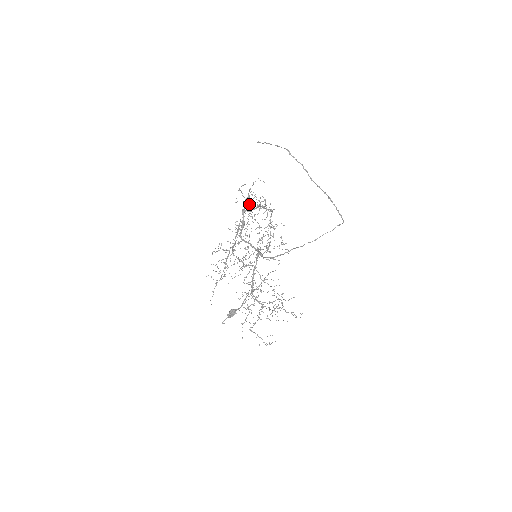
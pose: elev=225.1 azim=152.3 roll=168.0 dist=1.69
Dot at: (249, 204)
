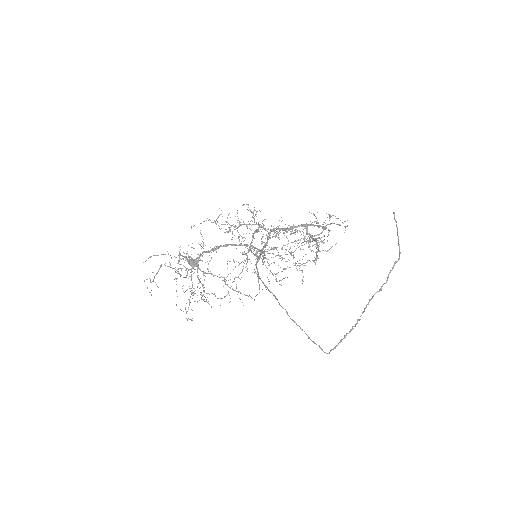
Dot at: occluded
